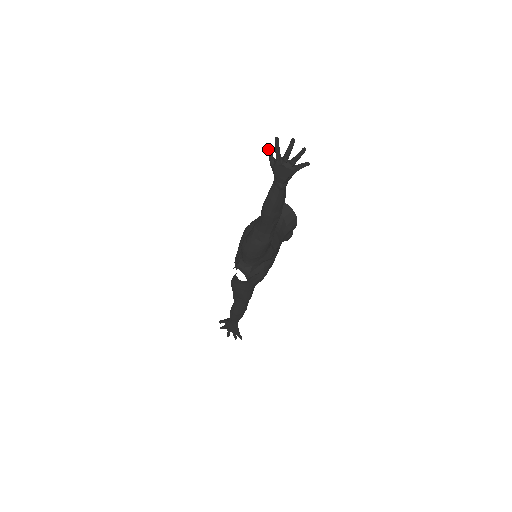
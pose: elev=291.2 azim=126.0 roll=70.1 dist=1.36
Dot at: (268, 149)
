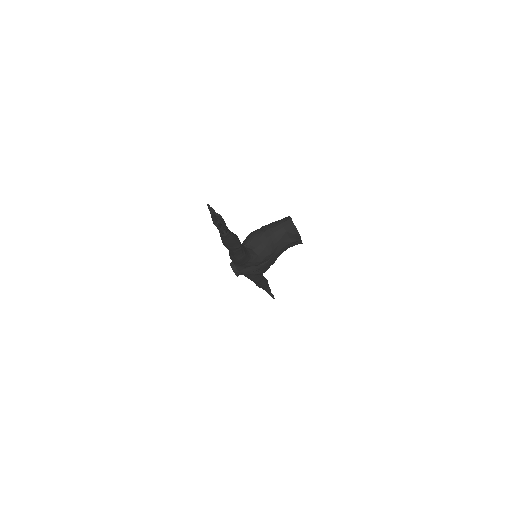
Dot at: occluded
